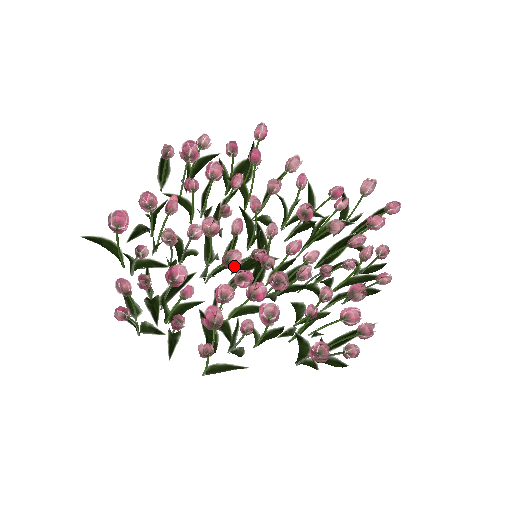
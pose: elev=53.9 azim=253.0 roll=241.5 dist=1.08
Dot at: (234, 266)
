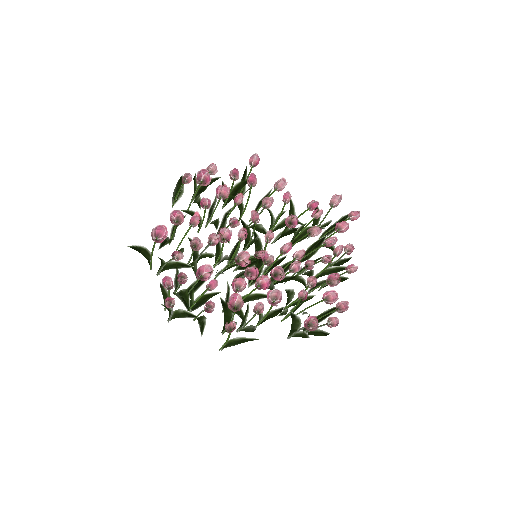
Dot at: (244, 264)
